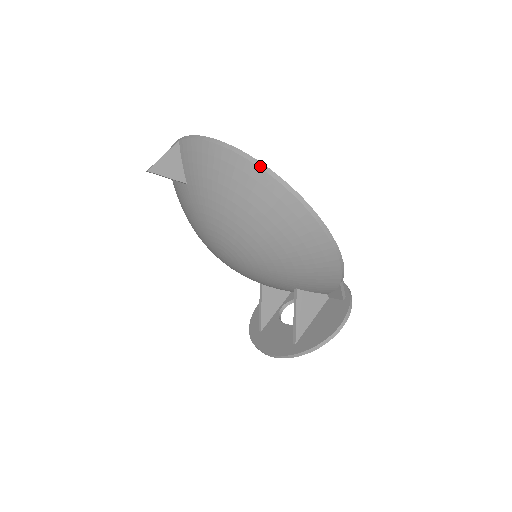
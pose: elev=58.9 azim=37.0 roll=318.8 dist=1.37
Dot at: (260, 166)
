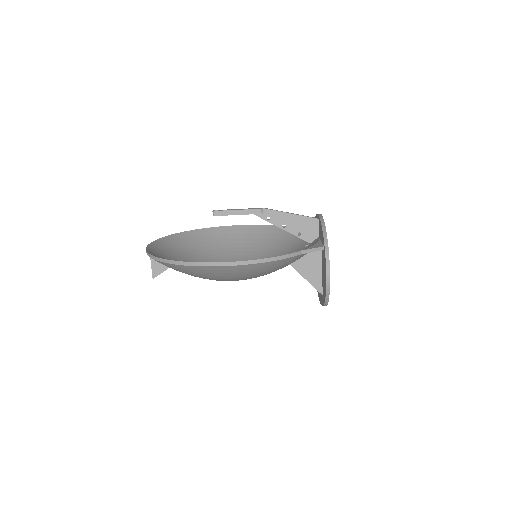
Dot at: (169, 263)
